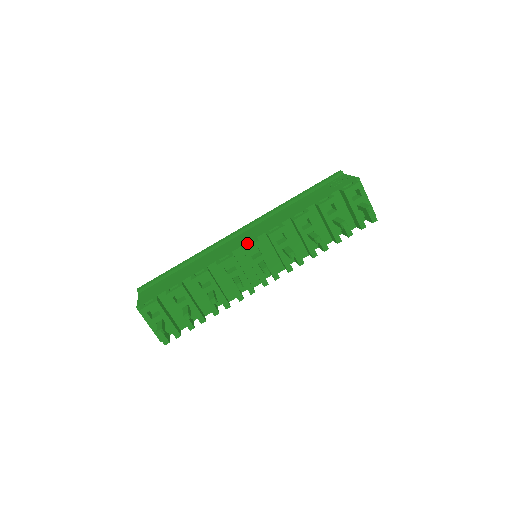
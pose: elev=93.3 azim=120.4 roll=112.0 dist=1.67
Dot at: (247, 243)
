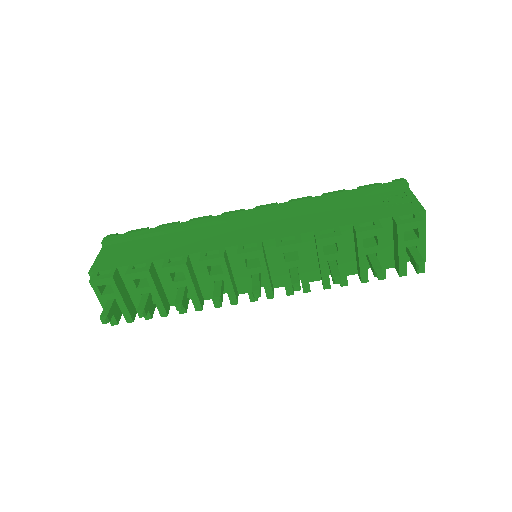
Dot at: (247, 244)
